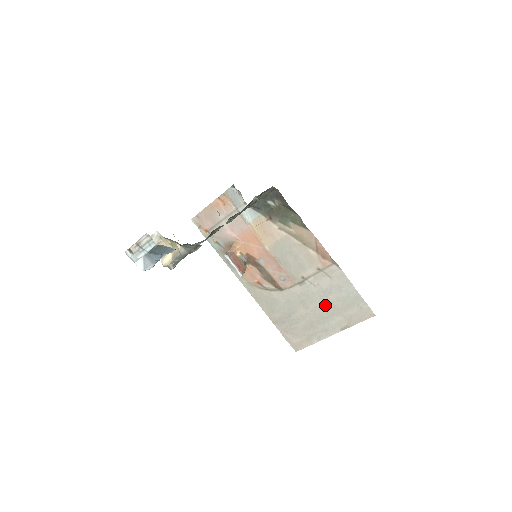
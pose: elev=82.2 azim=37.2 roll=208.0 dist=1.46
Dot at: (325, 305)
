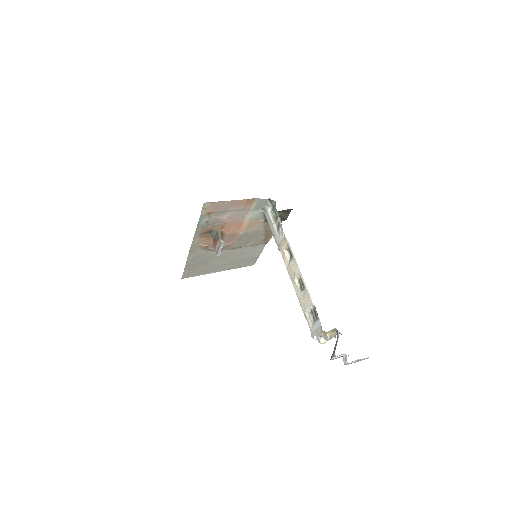
Dot at: (234, 259)
